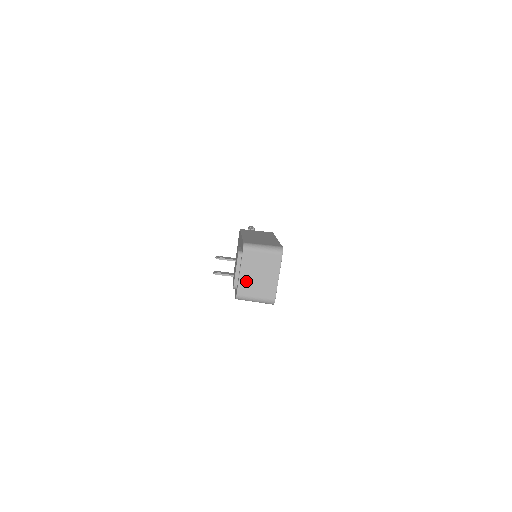
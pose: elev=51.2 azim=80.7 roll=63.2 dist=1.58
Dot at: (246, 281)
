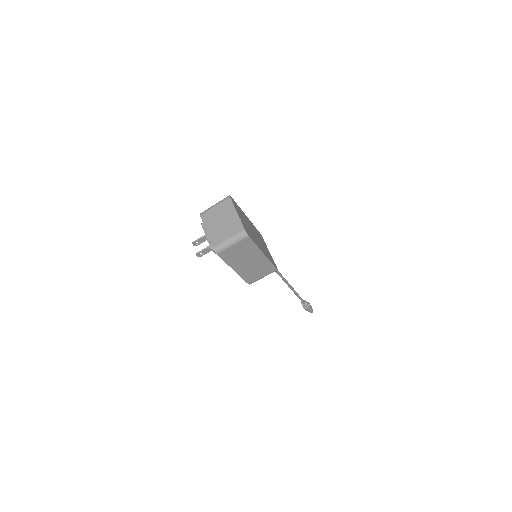
Dot at: (214, 233)
